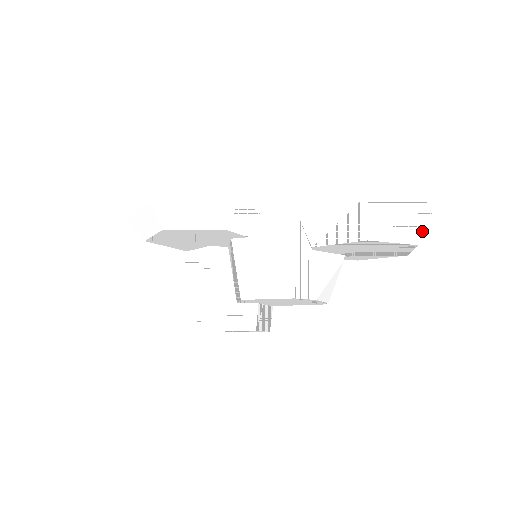
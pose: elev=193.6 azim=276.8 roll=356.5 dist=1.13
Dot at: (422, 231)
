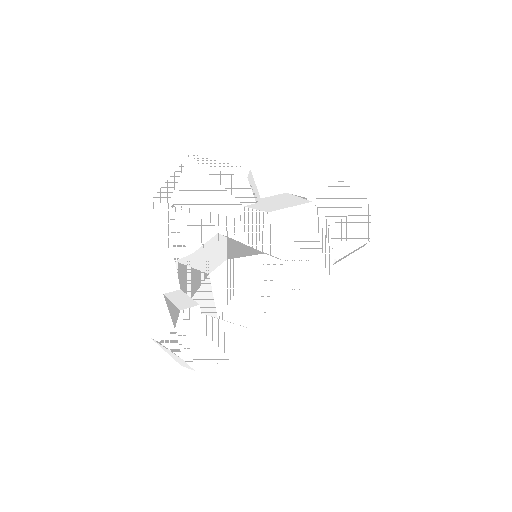
Dot at: occluded
